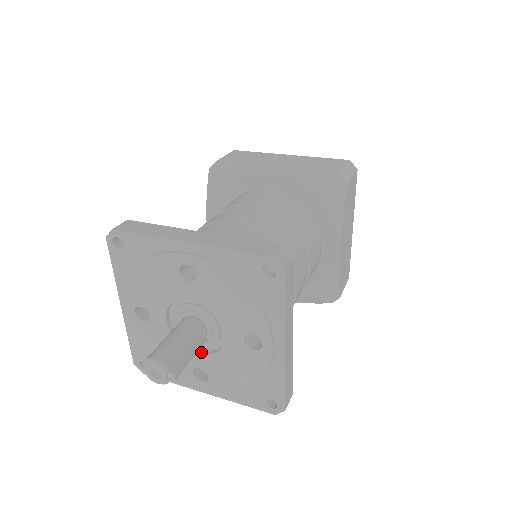
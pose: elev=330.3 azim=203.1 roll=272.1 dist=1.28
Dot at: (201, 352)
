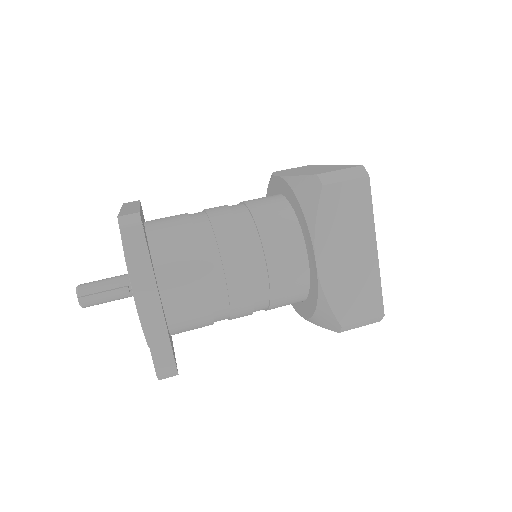
Dot at: occluded
